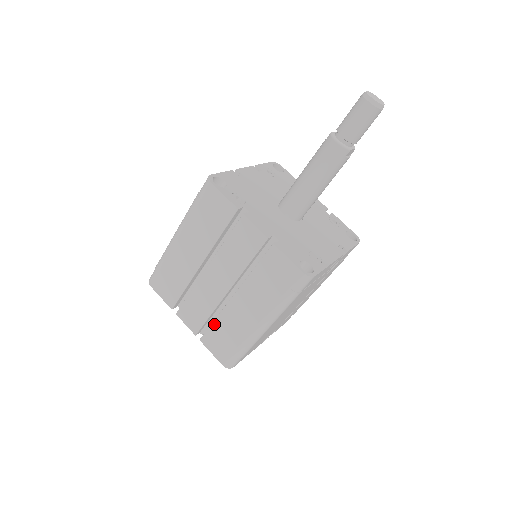
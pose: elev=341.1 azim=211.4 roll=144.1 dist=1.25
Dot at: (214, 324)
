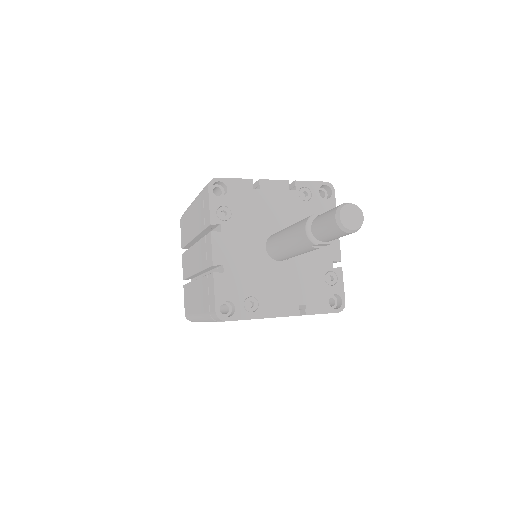
Dot at: (188, 285)
